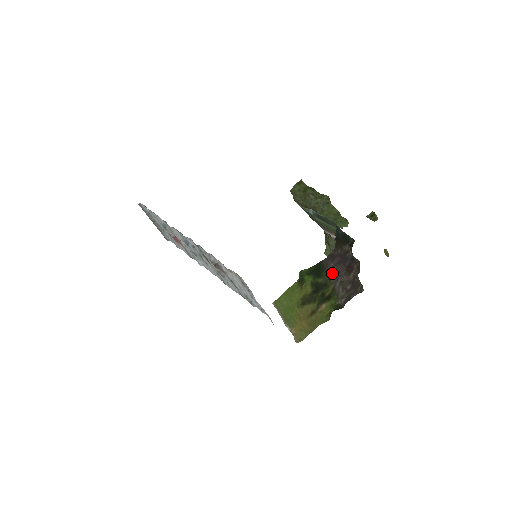
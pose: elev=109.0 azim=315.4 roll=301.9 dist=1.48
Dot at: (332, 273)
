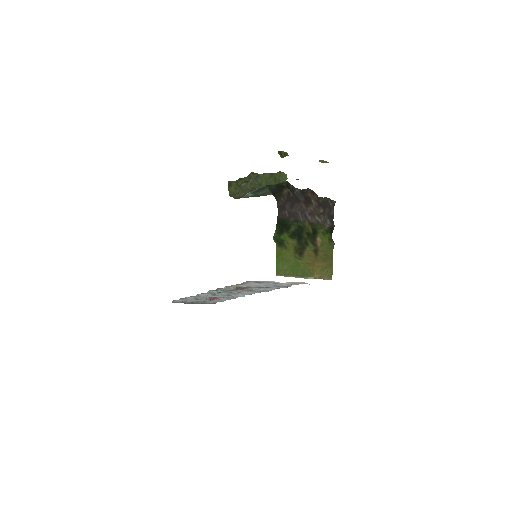
Dot at: (295, 216)
